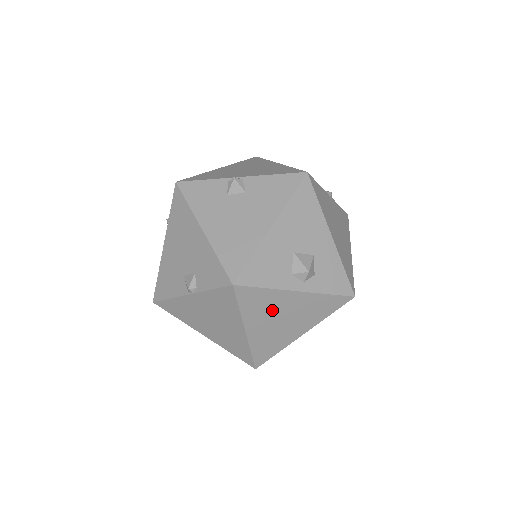
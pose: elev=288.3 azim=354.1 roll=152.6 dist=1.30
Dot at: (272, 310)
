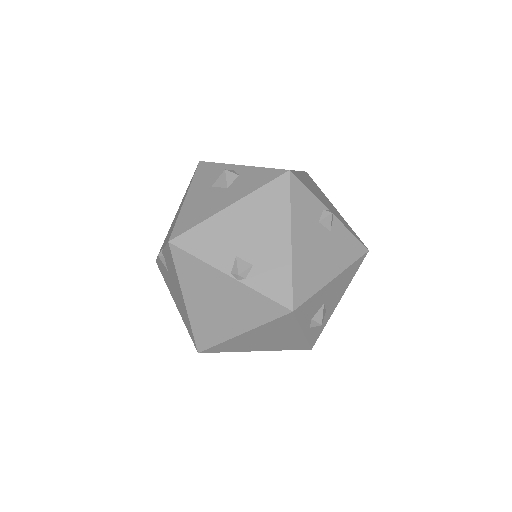
Dot at: (275, 333)
